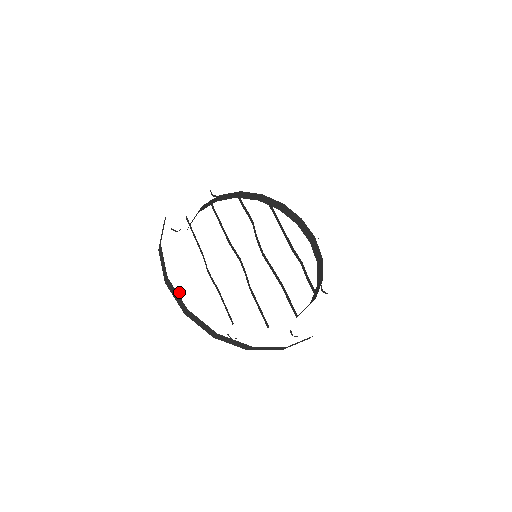
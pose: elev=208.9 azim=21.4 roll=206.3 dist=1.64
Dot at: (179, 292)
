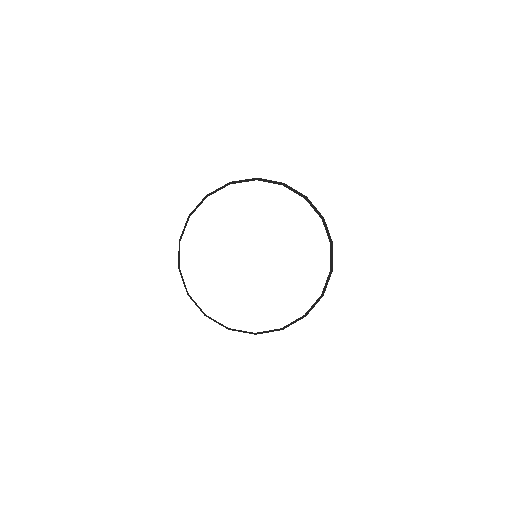
Dot at: occluded
